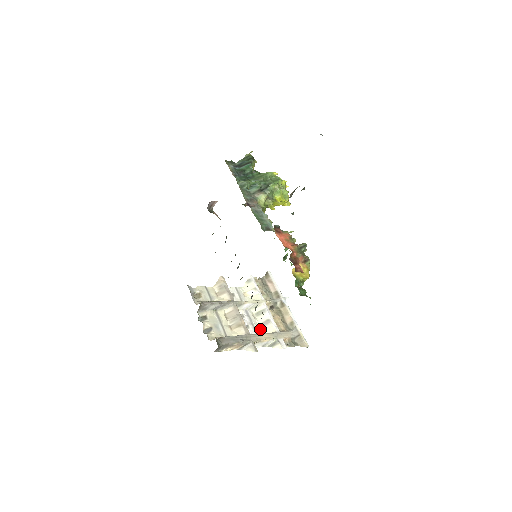
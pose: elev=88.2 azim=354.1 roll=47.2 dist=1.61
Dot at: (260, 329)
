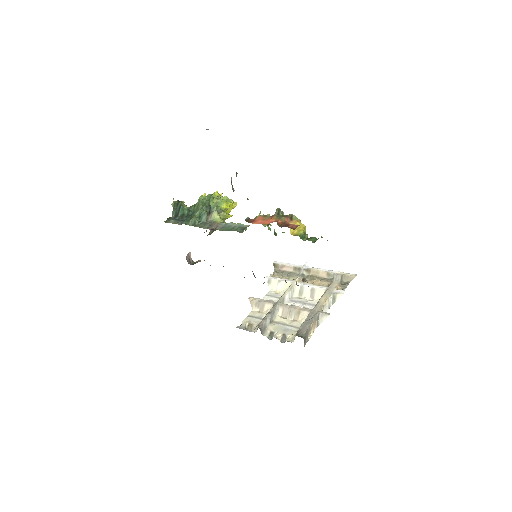
Dot at: (314, 301)
